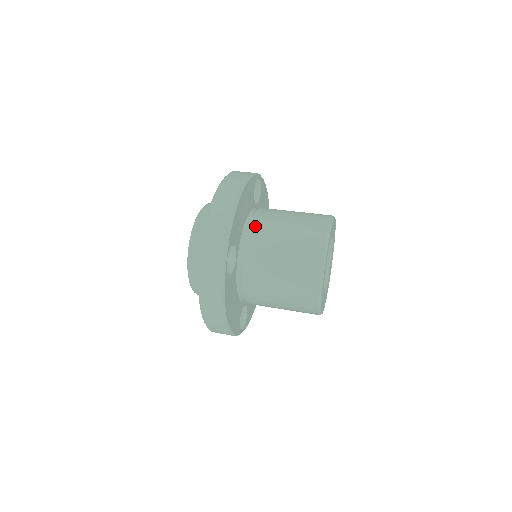
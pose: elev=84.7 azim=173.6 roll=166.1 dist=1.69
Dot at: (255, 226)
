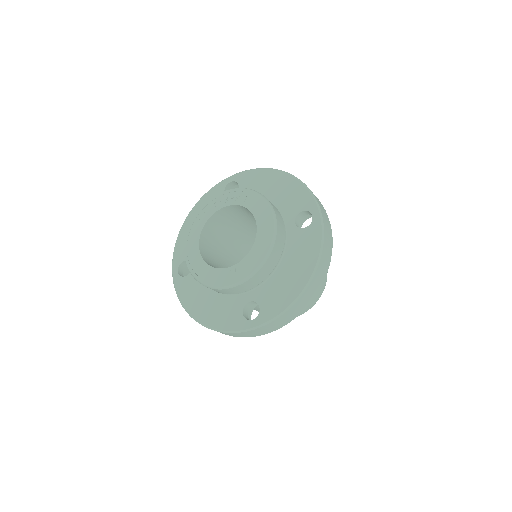
Dot at: occluded
